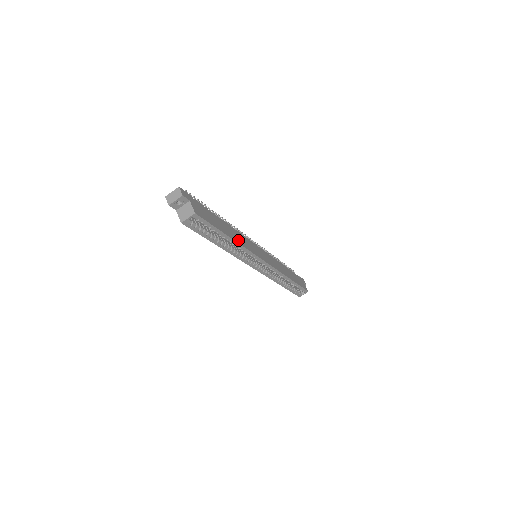
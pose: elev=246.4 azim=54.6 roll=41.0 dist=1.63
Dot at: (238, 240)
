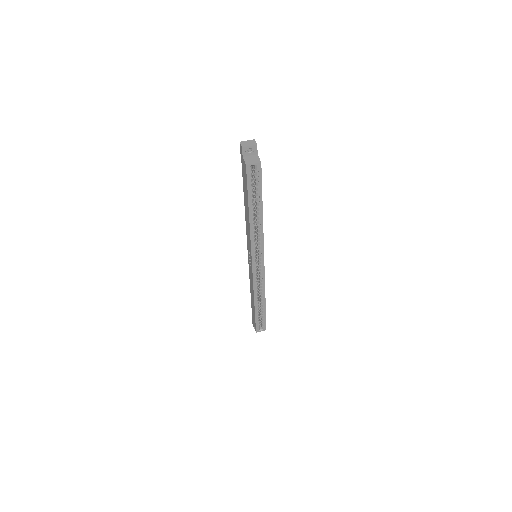
Dot at: occluded
